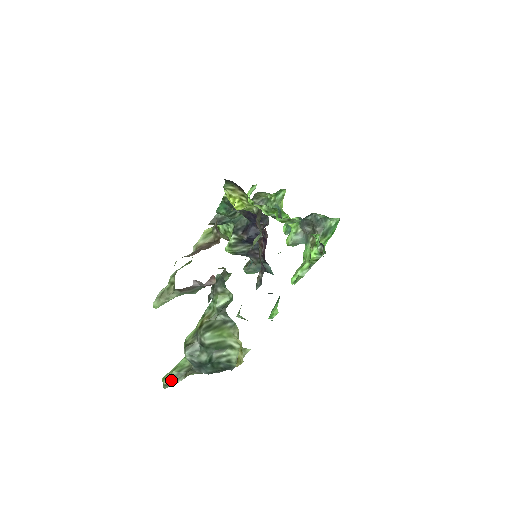
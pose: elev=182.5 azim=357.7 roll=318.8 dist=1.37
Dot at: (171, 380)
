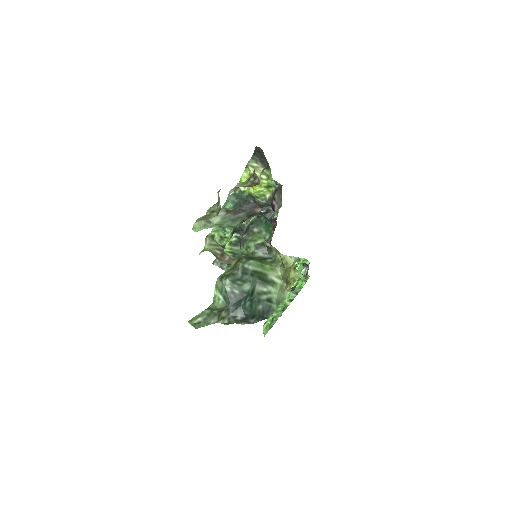
Dot at: (203, 319)
